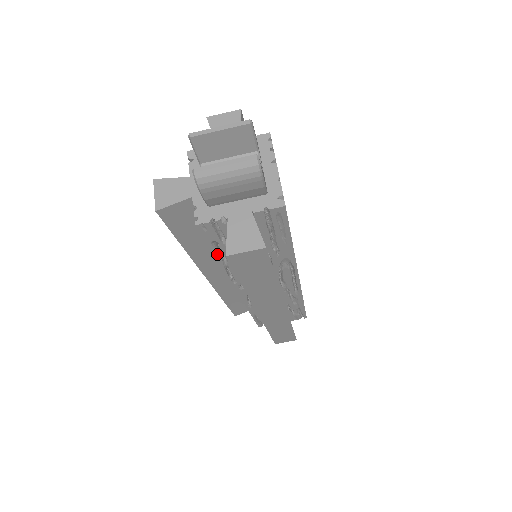
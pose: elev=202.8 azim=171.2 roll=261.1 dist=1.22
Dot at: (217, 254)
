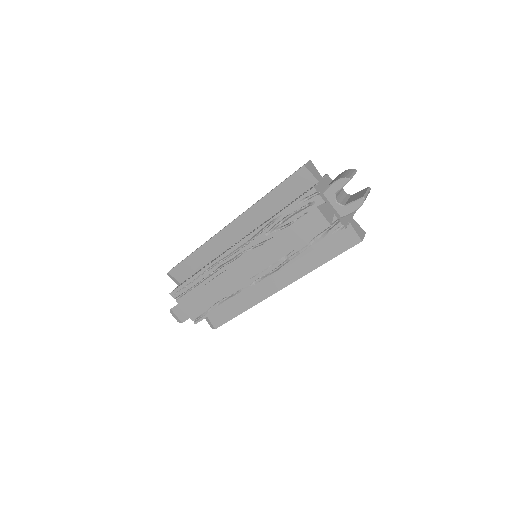
Dot at: (313, 249)
